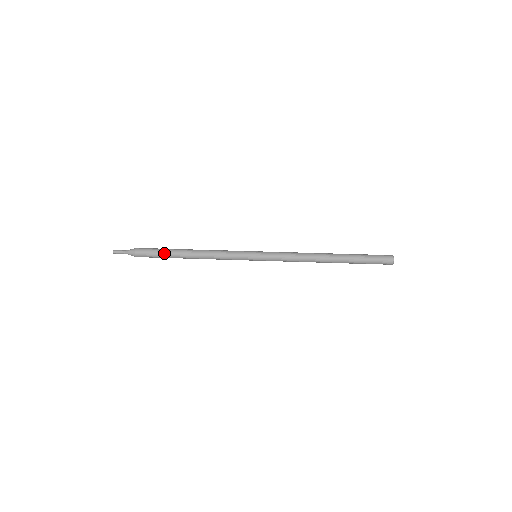
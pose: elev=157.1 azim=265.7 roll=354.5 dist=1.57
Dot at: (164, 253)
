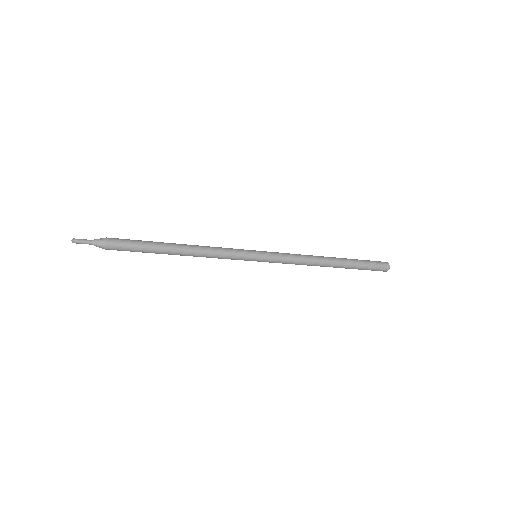
Dot at: (147, 242)
